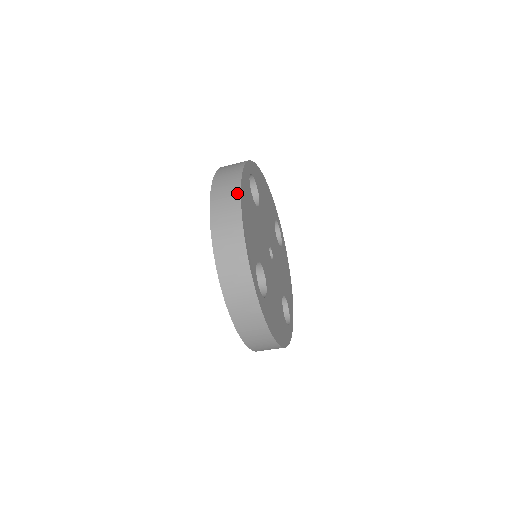
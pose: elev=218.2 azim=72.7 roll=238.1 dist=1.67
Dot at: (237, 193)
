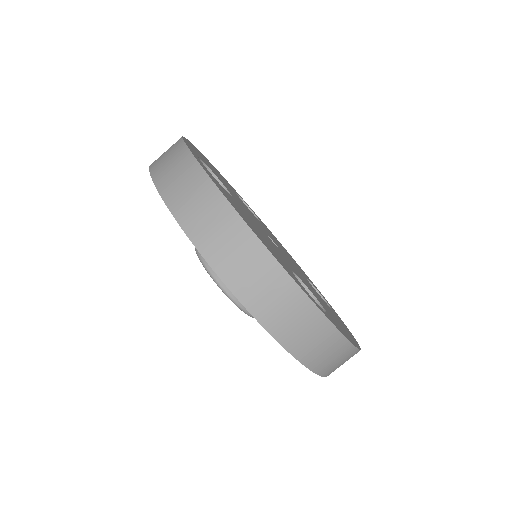
Dot at: occluded
